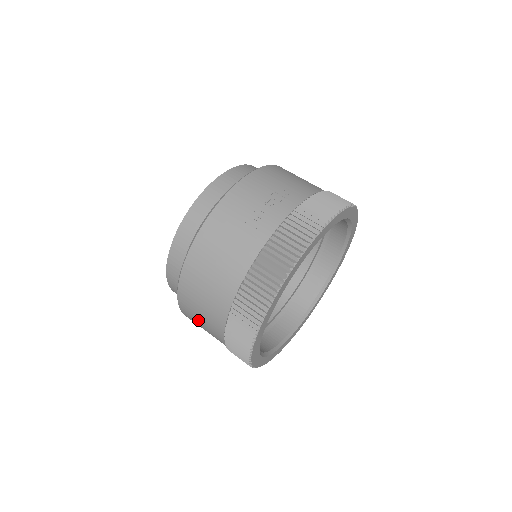
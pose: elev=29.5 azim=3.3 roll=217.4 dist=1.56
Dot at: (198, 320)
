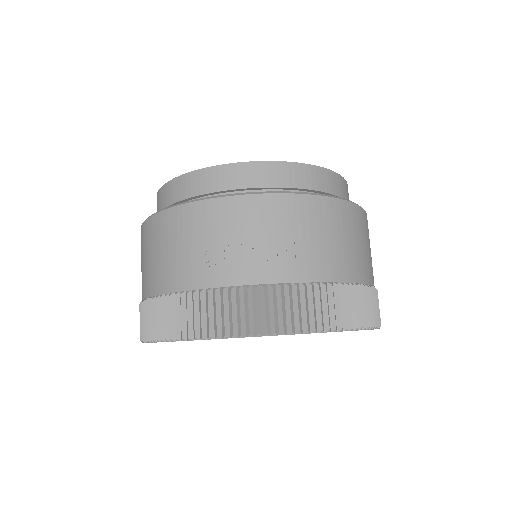
Dot at: occluded
